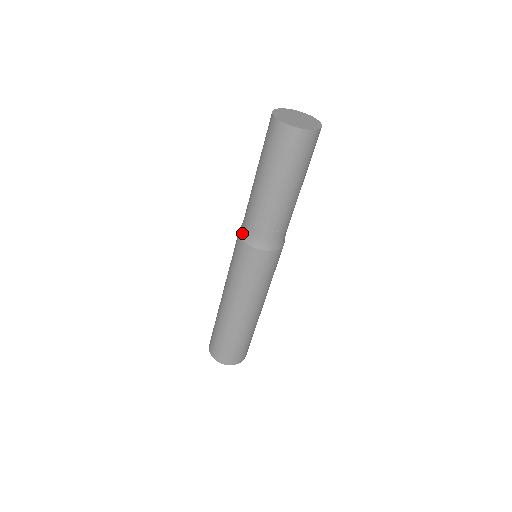
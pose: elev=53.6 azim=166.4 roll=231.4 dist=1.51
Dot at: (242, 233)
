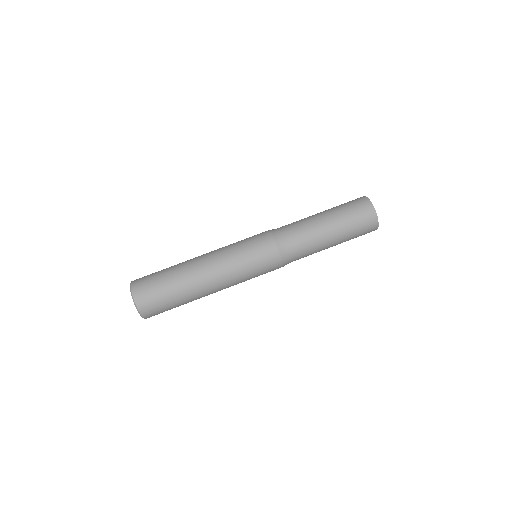
Dot at: occluded
